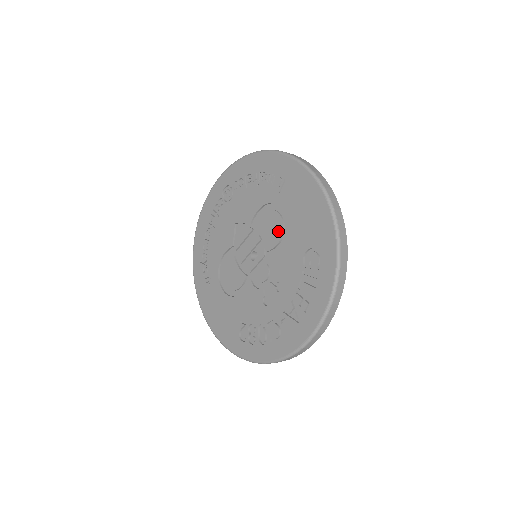
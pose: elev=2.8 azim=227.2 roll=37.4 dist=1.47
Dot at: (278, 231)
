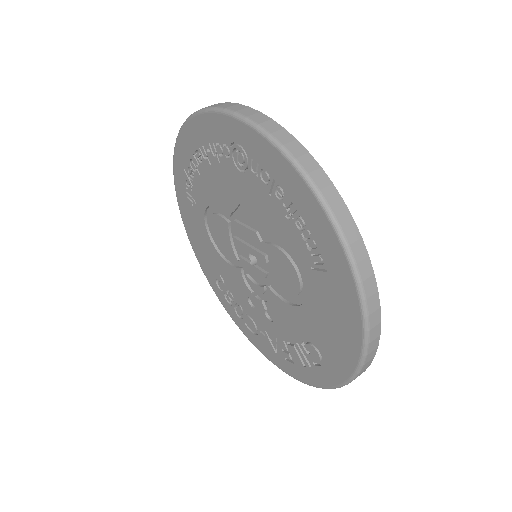
Dot at: (290, 289)
